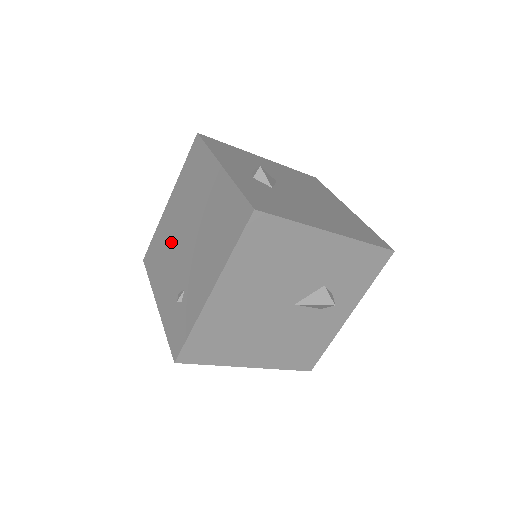
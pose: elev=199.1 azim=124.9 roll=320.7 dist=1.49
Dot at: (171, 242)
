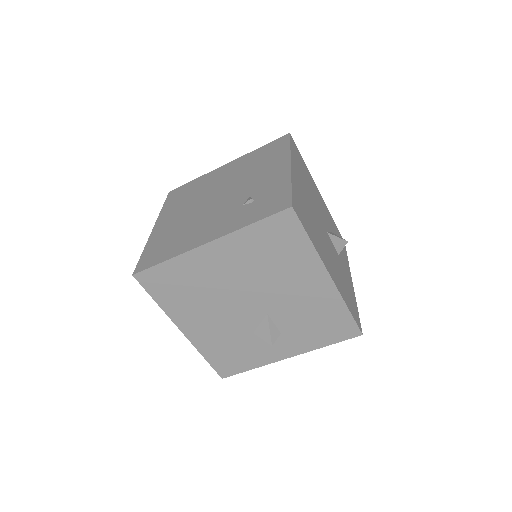
Dot at: (190, 220)
